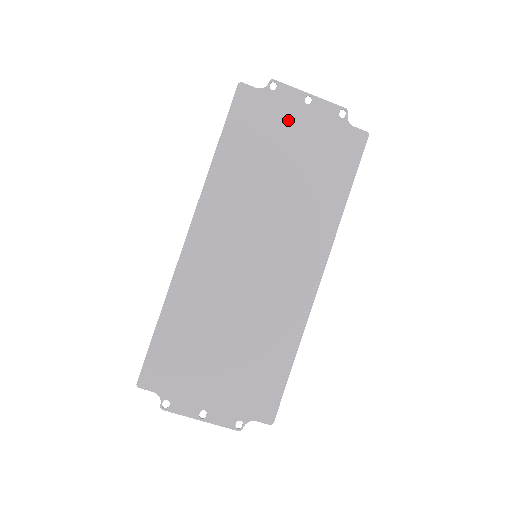
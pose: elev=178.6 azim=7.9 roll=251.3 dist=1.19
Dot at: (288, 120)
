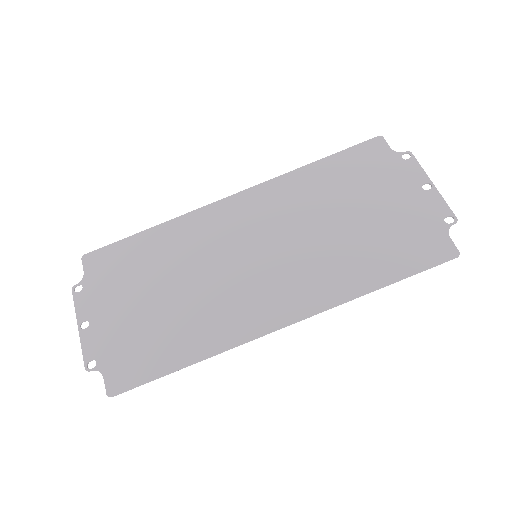
Dot at: (393, 187)
